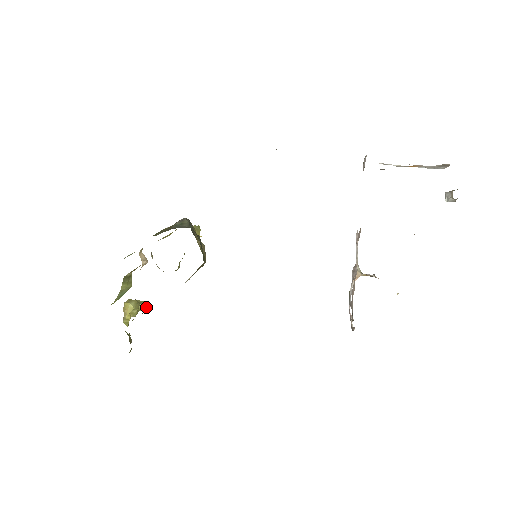
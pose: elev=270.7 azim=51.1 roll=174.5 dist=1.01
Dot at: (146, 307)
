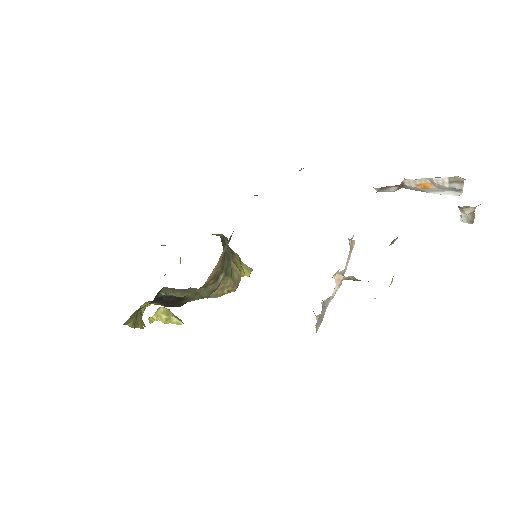
Dot at: (178, 322)
